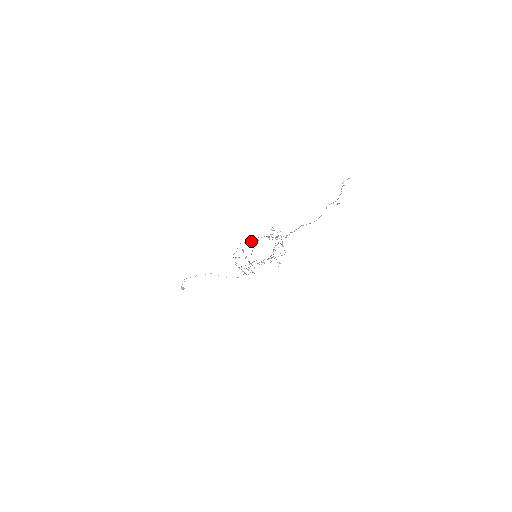
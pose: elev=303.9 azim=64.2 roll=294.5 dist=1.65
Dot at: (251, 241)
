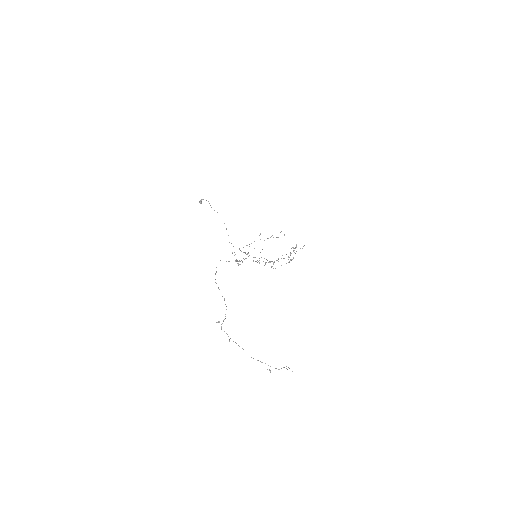
Dot at: occluded
